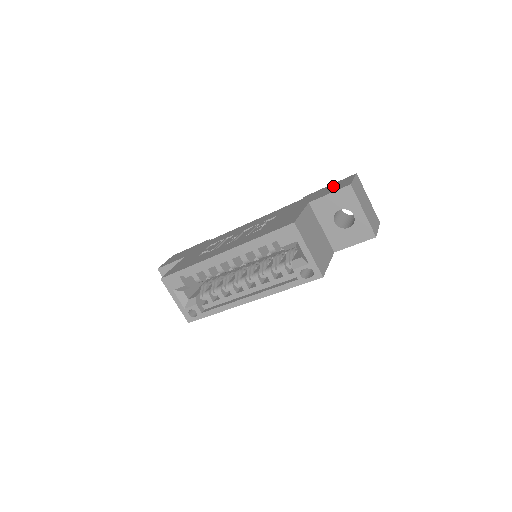
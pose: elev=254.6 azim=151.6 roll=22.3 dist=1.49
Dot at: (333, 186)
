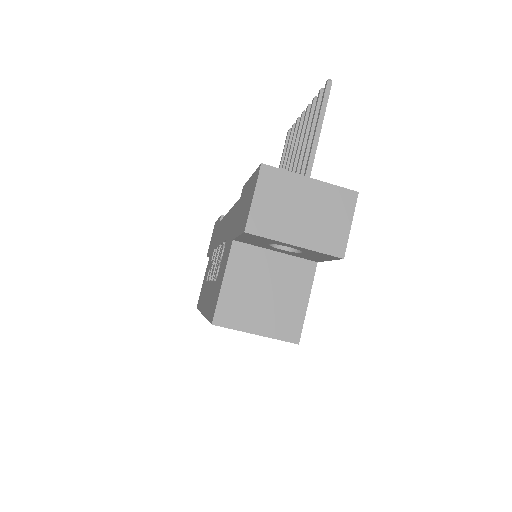
Dot at: (247, 197)
